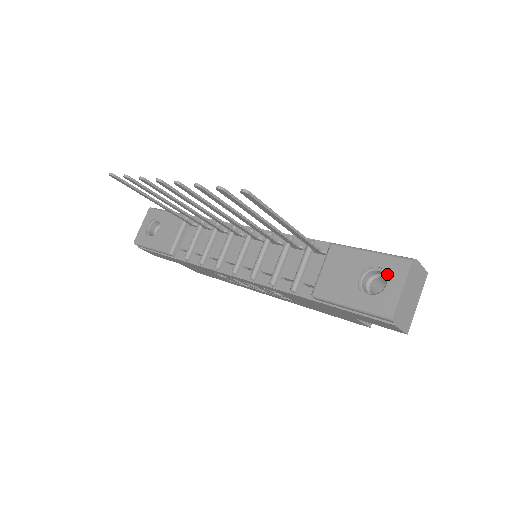
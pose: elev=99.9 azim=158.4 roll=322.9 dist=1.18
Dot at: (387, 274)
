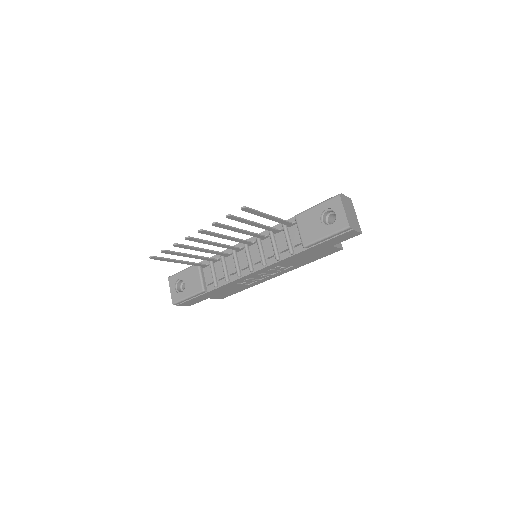
Dot at: (333, 209)
